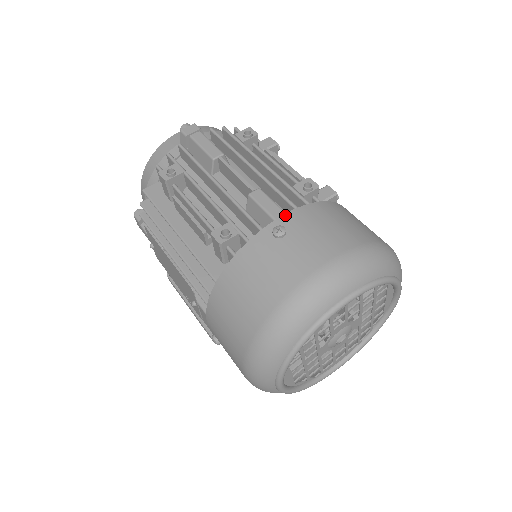
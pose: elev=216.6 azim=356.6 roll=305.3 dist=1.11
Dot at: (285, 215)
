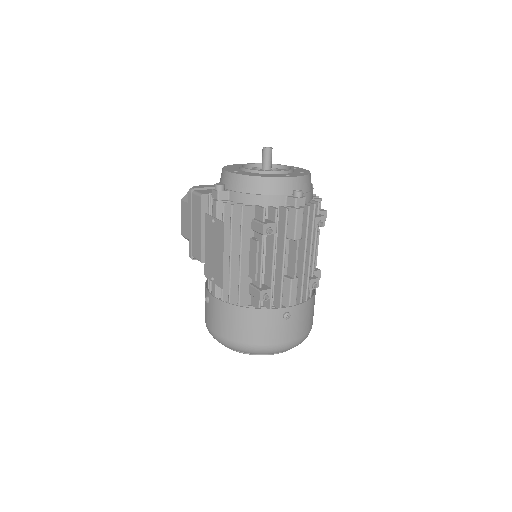
Dot at: (296, 306)
